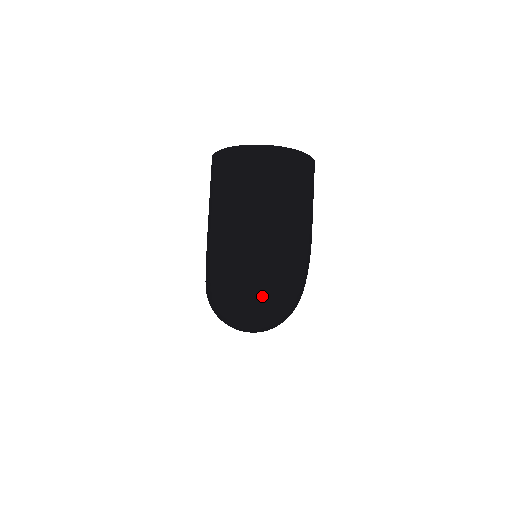
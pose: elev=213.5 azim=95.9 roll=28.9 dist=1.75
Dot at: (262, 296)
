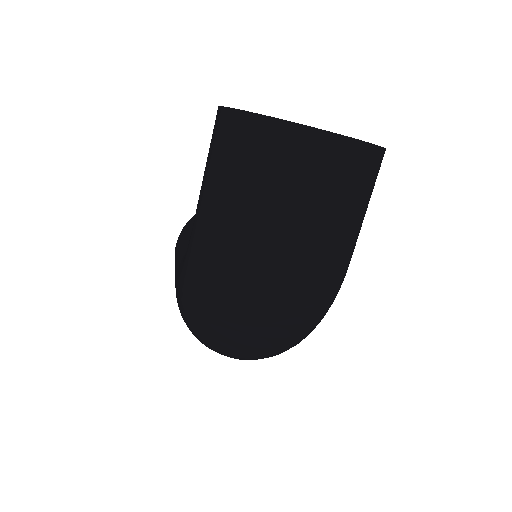
Dot at: (261, 348)
